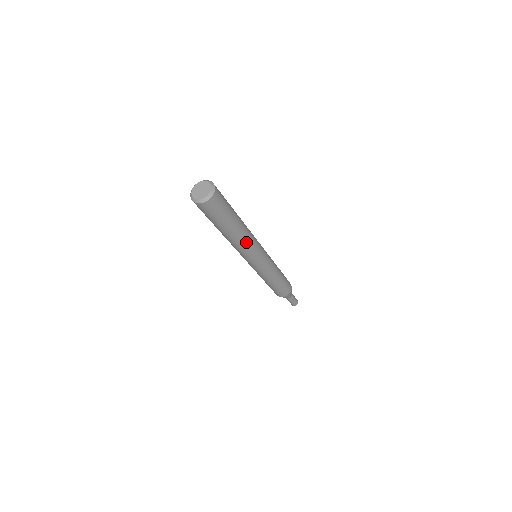
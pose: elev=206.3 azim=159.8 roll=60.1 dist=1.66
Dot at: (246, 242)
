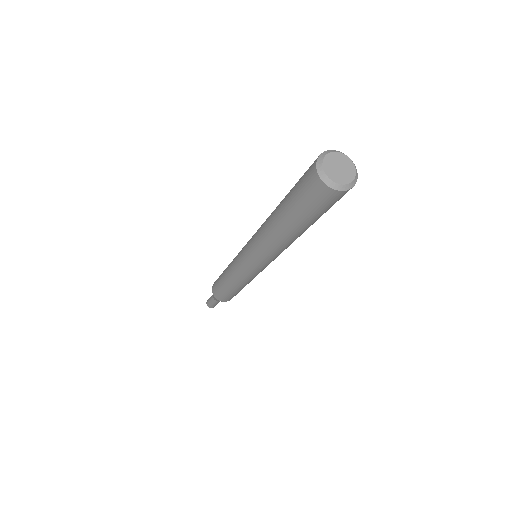
Dot at: (289, 245)
